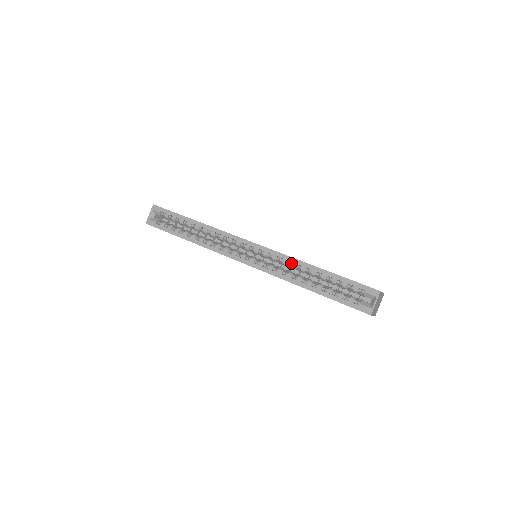
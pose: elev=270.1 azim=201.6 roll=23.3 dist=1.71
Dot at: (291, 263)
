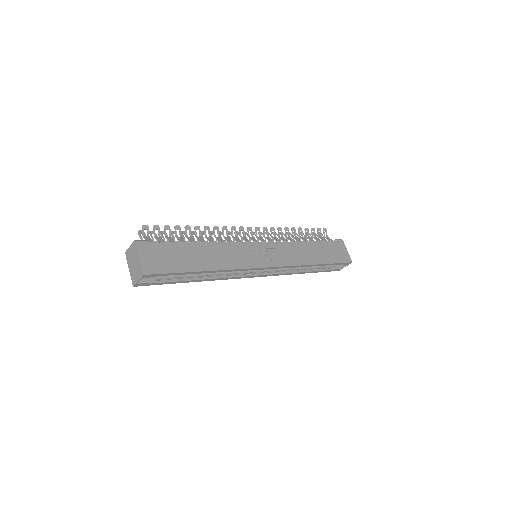
Dot at: occluded
